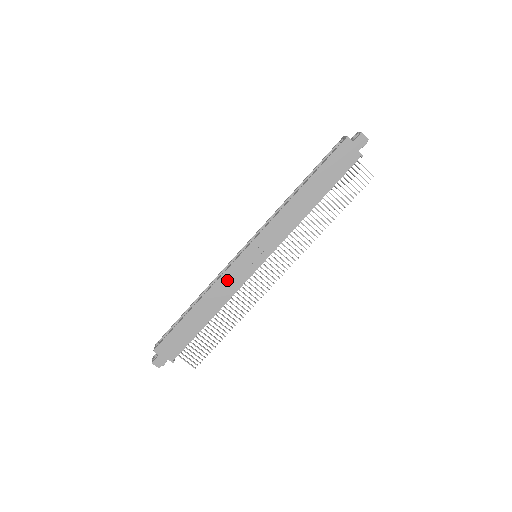
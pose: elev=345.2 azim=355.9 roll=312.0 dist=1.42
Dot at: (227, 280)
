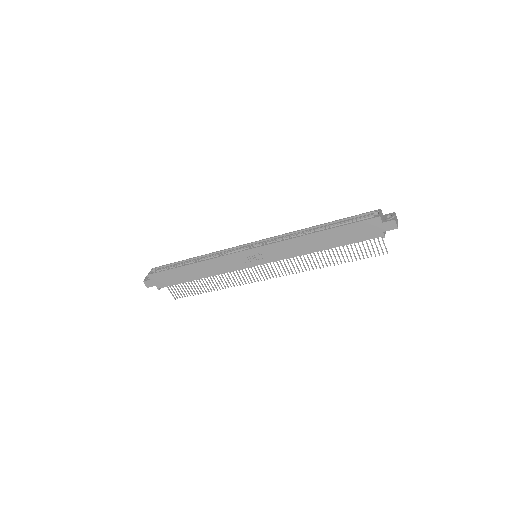
Dot at: (223, 262)
